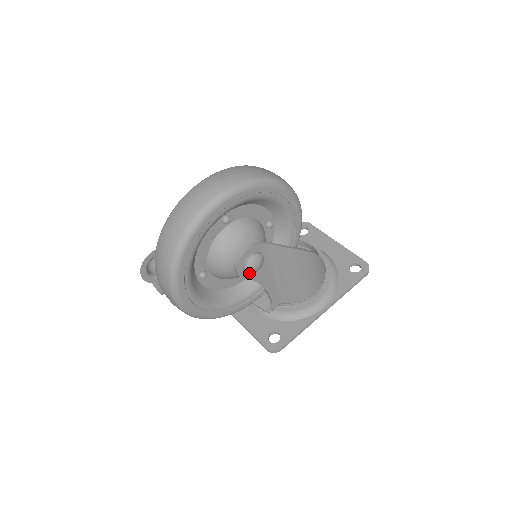
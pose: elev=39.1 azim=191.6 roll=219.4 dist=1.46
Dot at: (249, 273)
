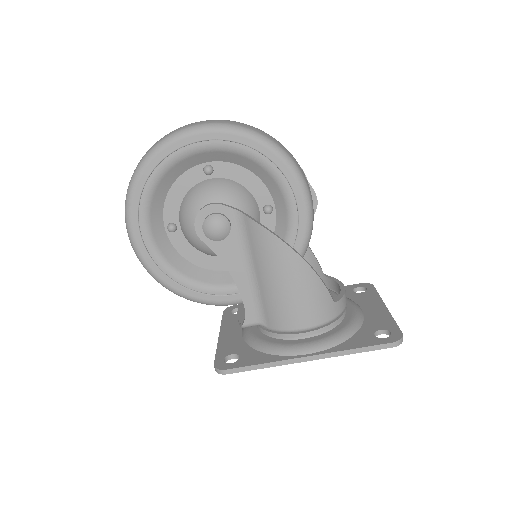
Dot at: (207, 235)
